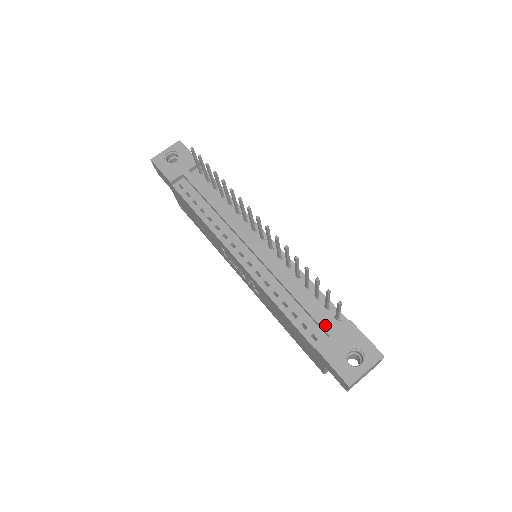
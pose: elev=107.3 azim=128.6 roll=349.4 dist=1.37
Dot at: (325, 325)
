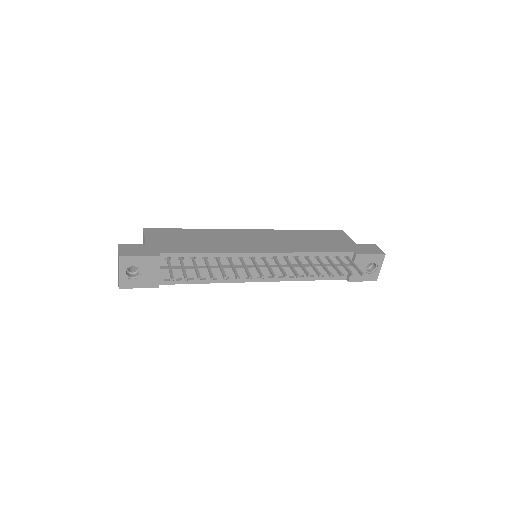
Dot at: occluded
